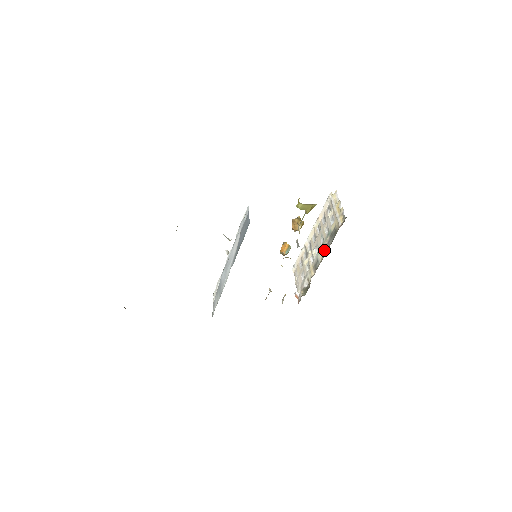
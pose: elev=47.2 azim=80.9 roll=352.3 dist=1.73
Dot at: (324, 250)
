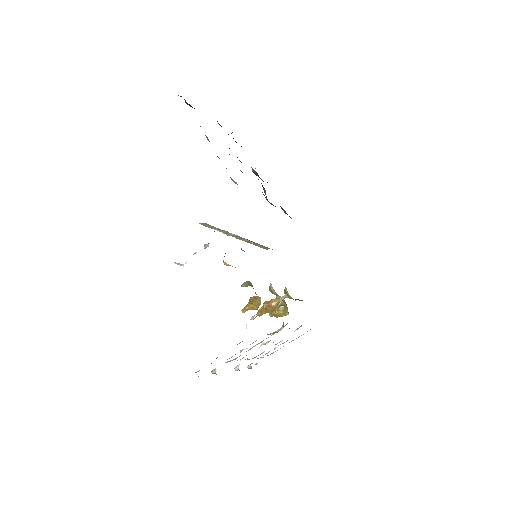
Dot at: (297, 328)
